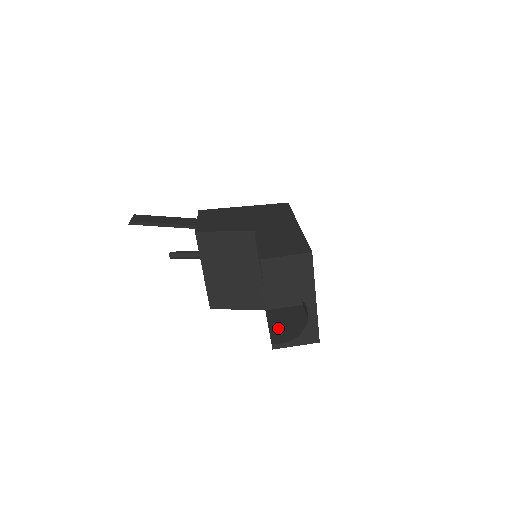
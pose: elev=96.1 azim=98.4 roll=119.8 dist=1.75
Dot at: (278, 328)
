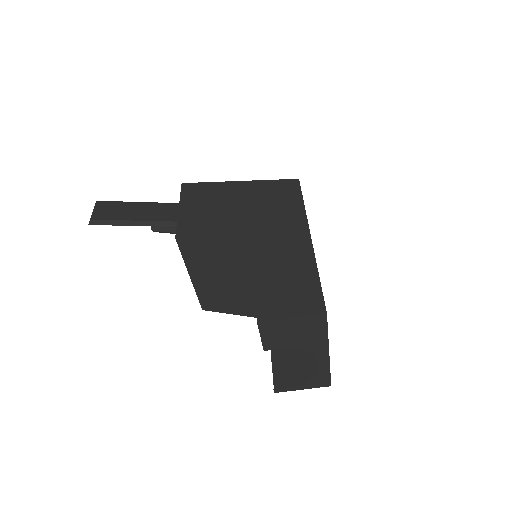
Dot at: (282, 354)
